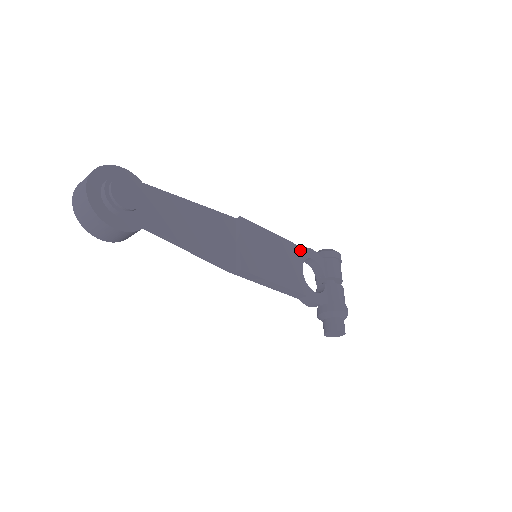
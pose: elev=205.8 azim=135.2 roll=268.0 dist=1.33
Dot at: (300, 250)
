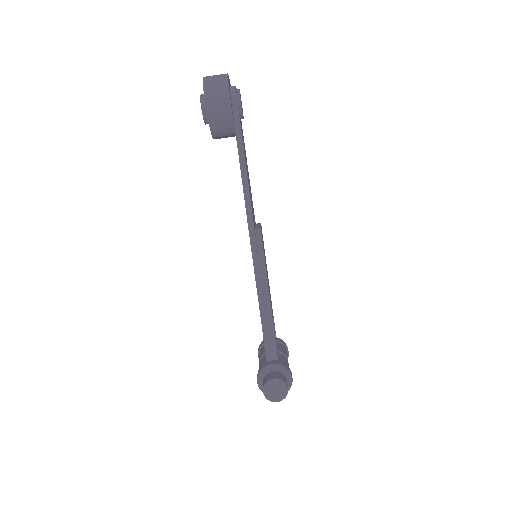
Dot at: occluded
